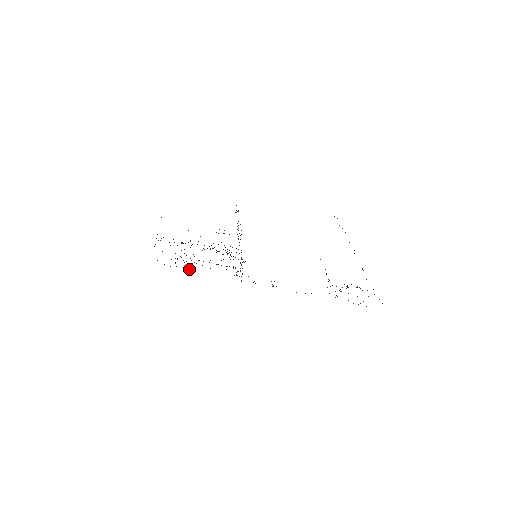
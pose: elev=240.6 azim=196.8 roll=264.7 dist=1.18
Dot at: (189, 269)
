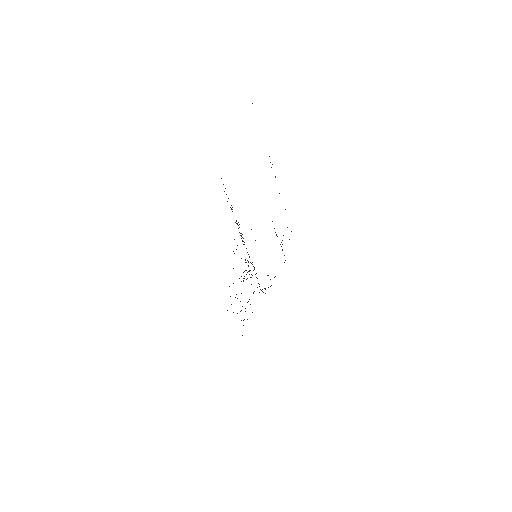
Dot at: occluded
